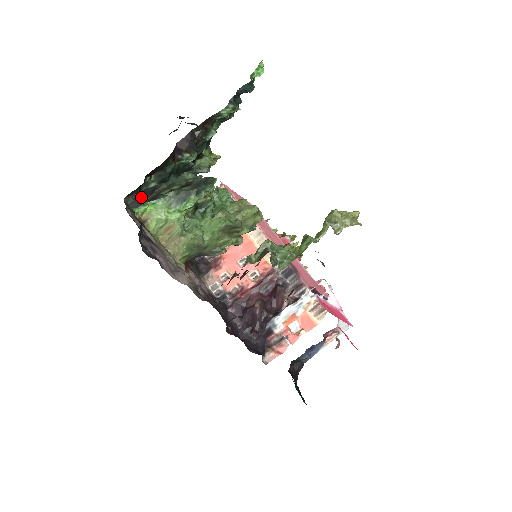
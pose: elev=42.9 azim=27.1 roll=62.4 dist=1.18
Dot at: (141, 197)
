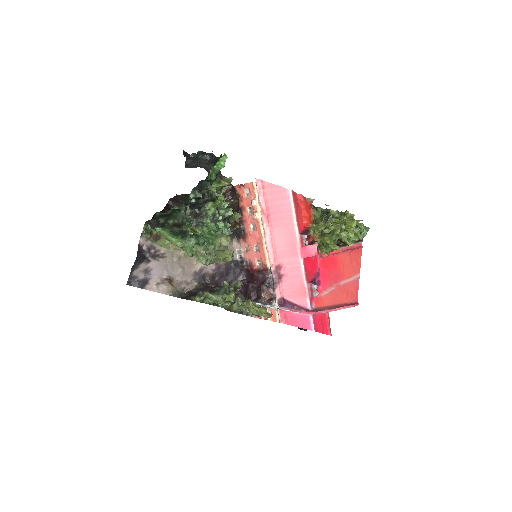
Dot at: (161, 216)
